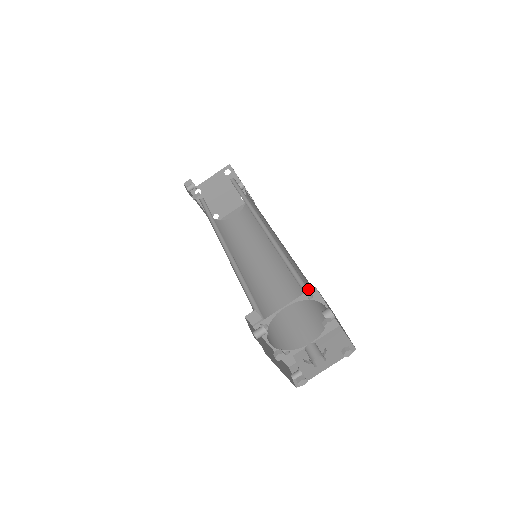
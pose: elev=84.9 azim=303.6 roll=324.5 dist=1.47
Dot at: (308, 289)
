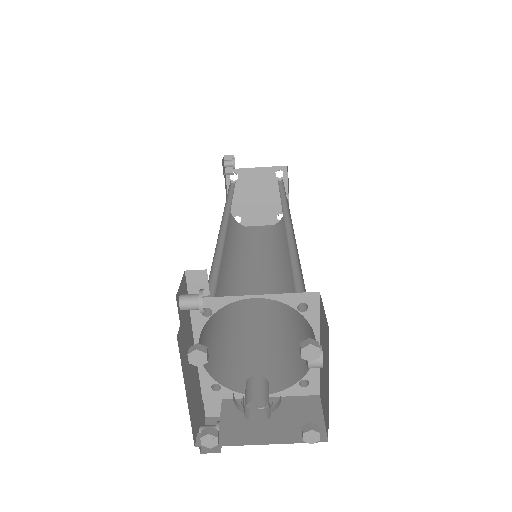
Dot at: occluded
